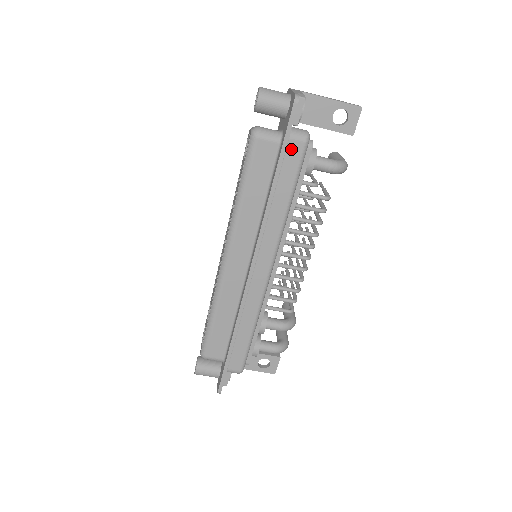
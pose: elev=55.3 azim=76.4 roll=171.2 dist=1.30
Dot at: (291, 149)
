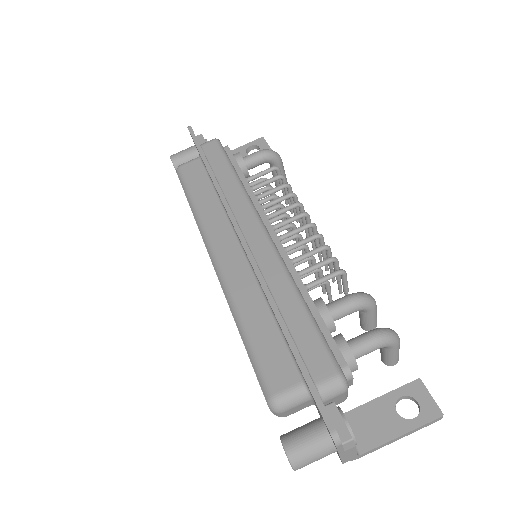
Dot at: (208, 149)
